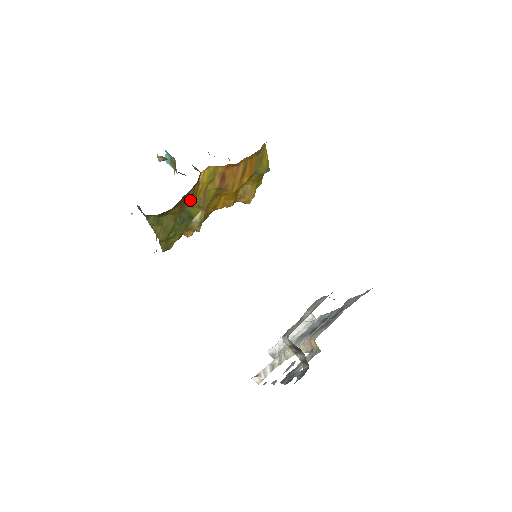
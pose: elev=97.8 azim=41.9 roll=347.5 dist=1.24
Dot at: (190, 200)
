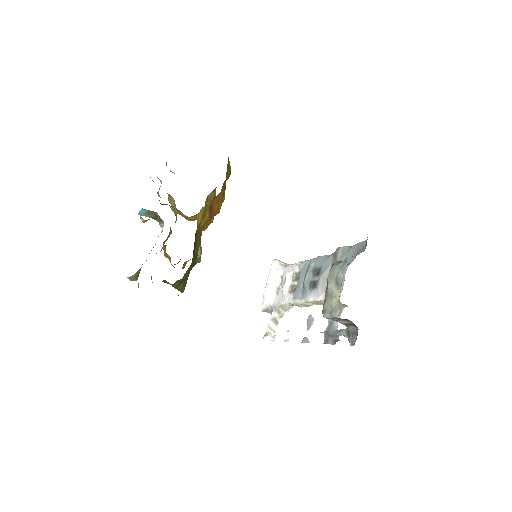
Dot at: (195, 245)
